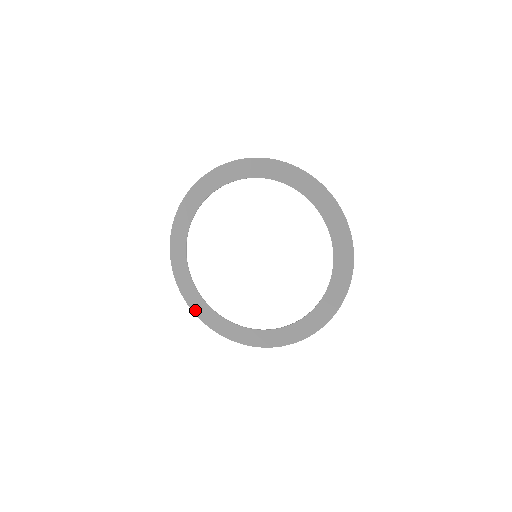
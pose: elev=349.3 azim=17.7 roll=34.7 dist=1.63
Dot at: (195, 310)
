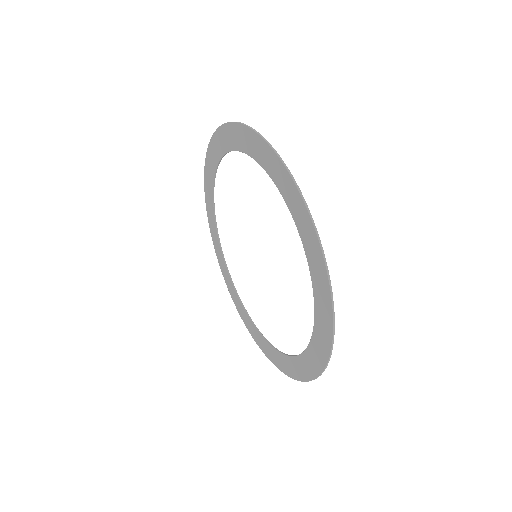
Dot at: (241, 315)
